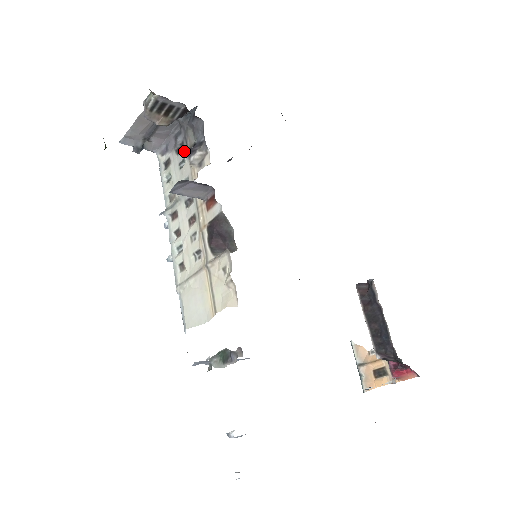
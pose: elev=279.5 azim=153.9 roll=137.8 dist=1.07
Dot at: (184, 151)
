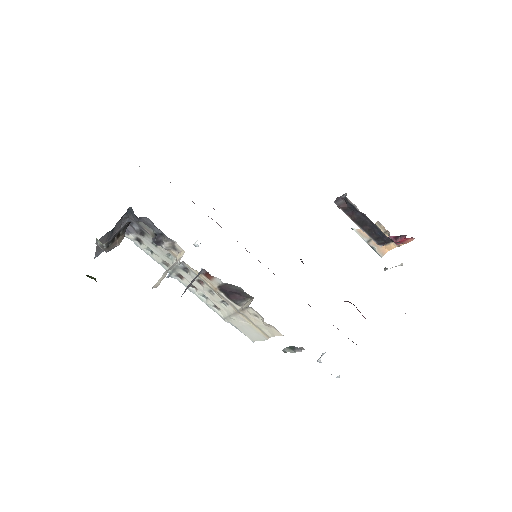
Dot at: (148, 236)
